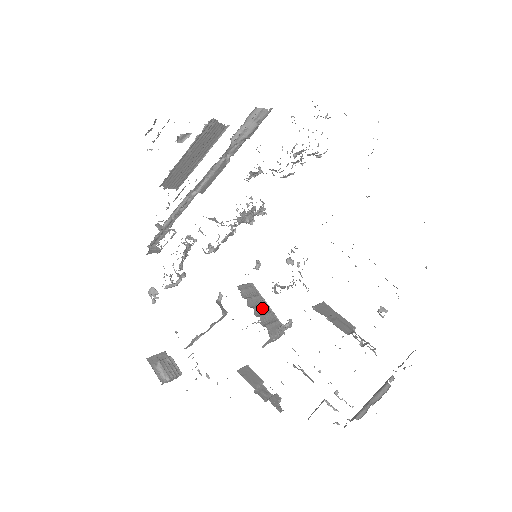
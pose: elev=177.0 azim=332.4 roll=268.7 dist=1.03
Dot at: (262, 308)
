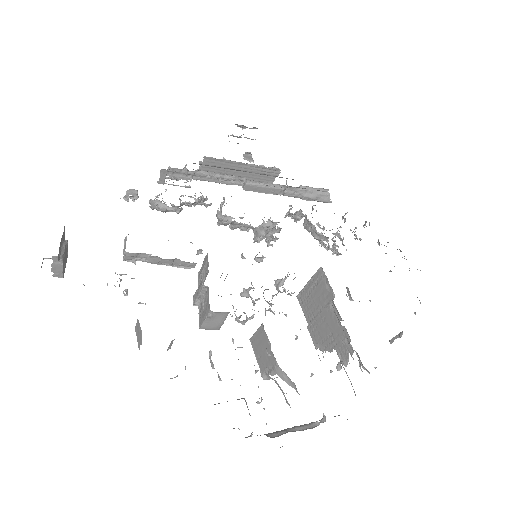
Dot at: occluded
